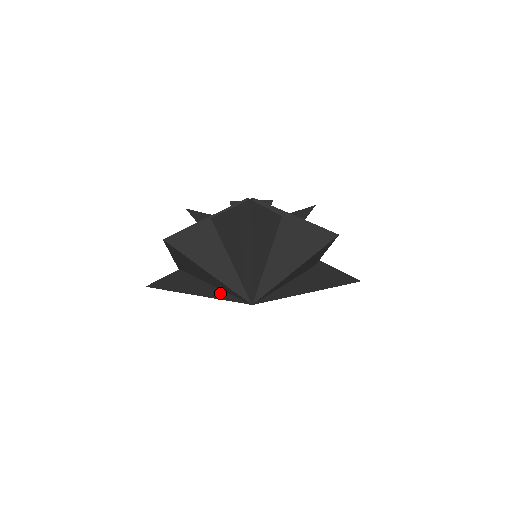
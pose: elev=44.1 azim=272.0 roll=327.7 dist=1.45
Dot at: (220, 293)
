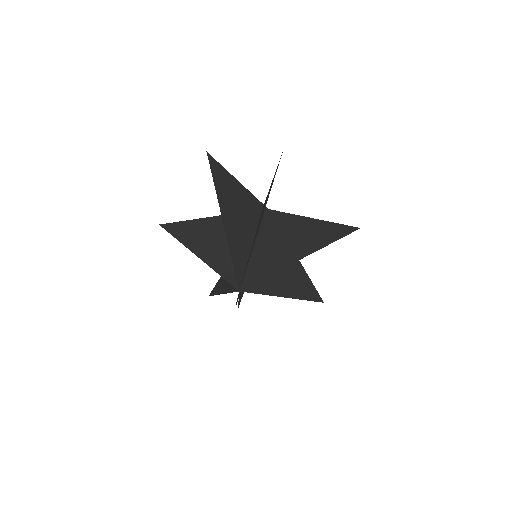
Dot at: occluded
